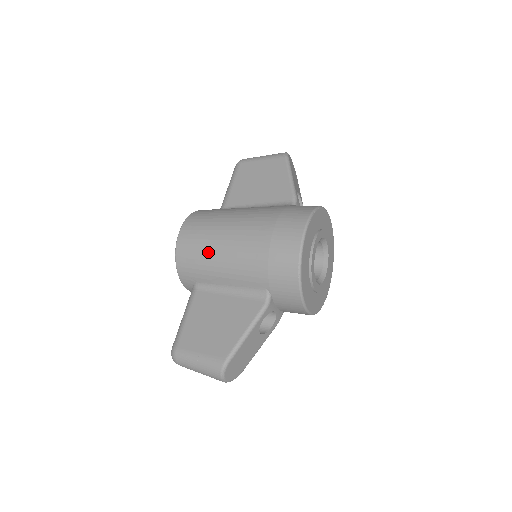
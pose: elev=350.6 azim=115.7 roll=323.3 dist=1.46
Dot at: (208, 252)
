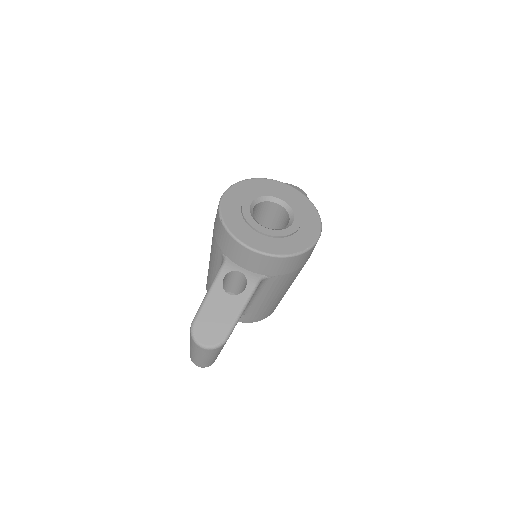
Dot at: occluded
